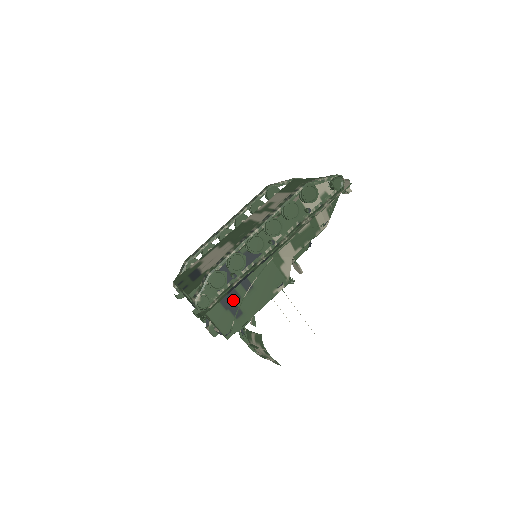
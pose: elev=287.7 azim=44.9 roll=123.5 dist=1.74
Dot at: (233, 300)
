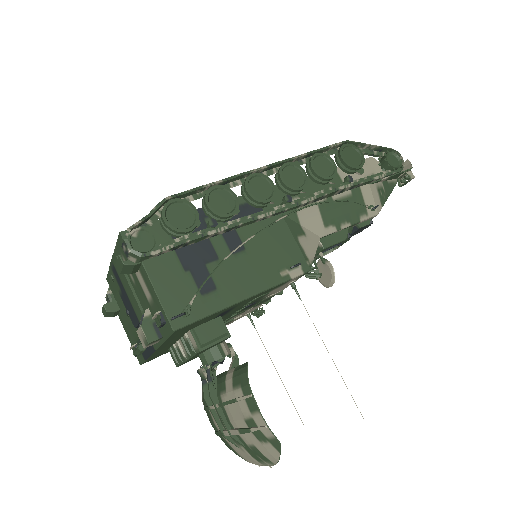
Dot at: (202, 258)
